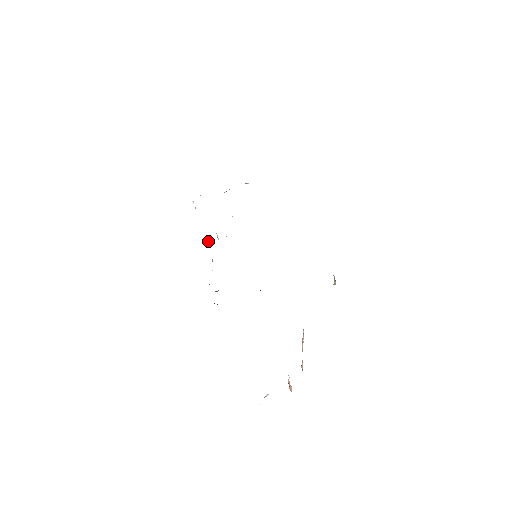
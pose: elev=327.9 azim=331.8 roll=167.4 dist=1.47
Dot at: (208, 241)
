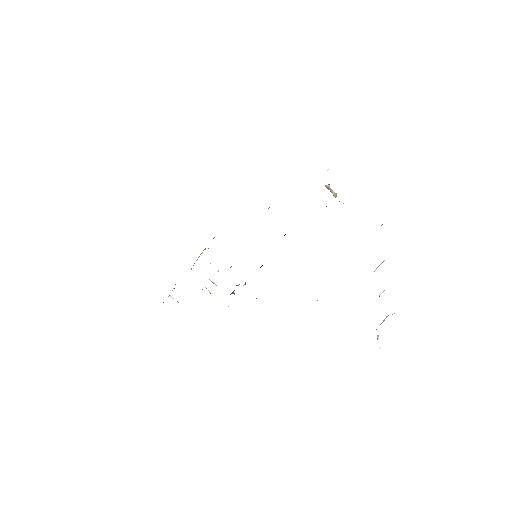
Dot at: occluded
